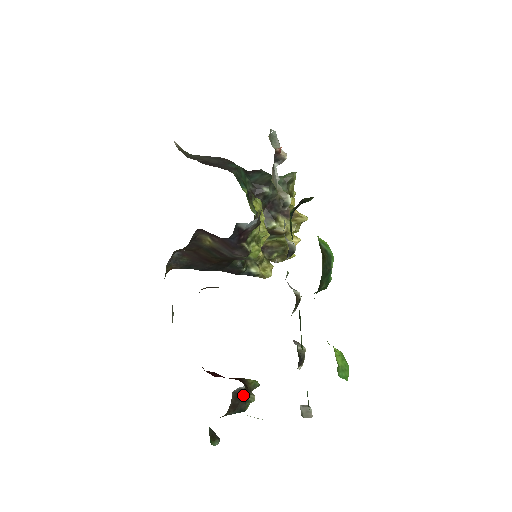
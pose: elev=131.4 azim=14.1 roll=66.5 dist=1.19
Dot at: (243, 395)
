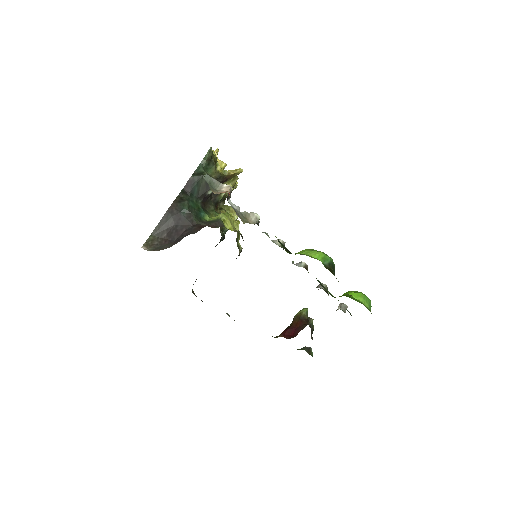
Dot at: (311, 328)
